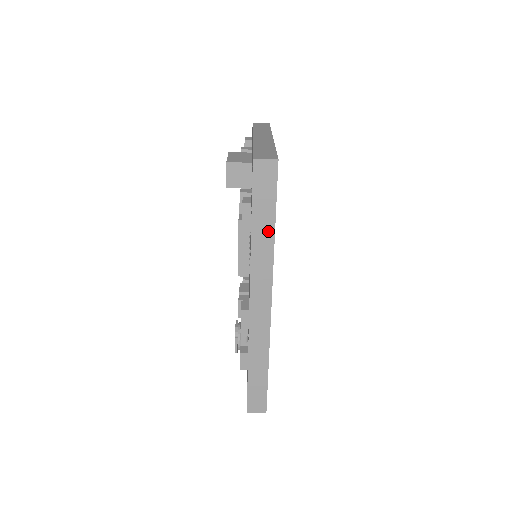
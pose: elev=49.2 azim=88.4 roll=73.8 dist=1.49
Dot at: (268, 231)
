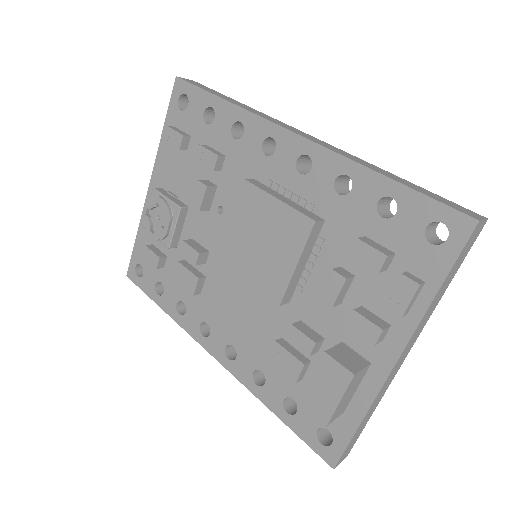
Dot at: occluded
